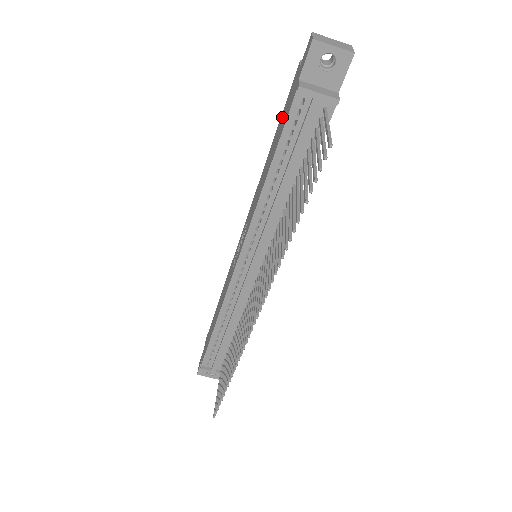
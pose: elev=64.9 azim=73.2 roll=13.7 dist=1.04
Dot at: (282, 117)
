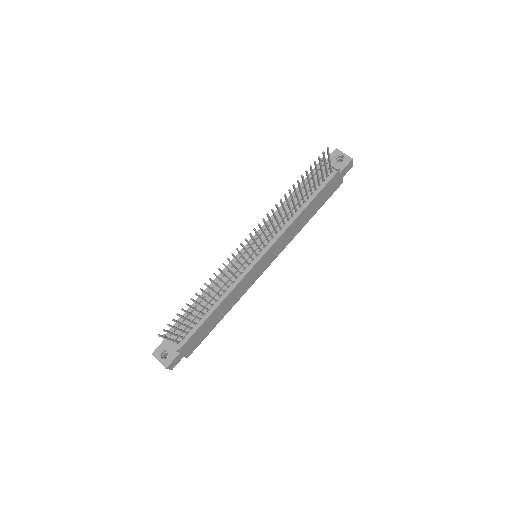
Dot at: occluded
